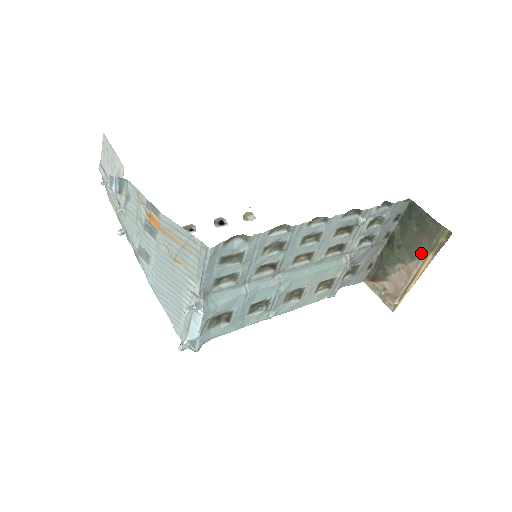
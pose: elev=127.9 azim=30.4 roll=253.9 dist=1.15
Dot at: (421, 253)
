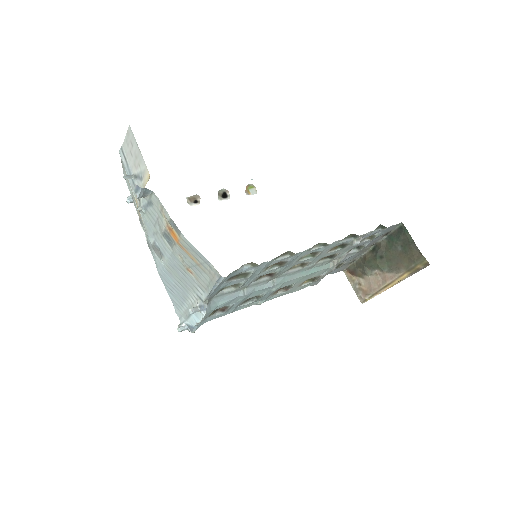
Dot at: (399, 269)
